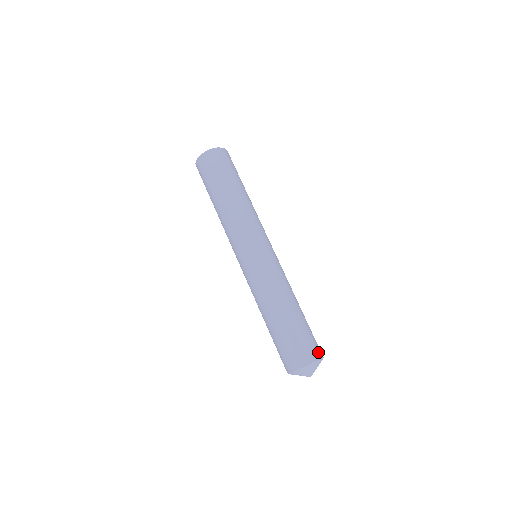
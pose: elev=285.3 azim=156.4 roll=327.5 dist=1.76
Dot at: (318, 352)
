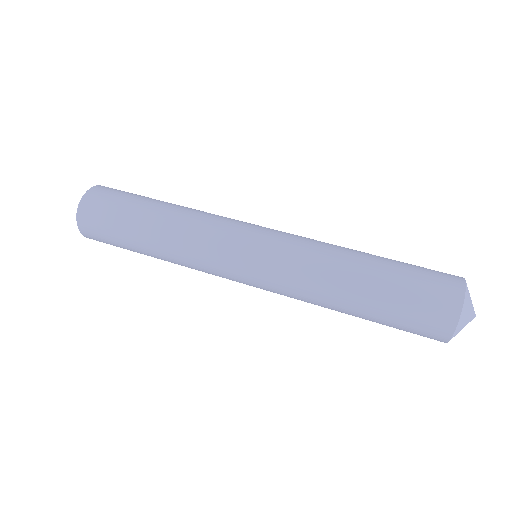
Dot at: occluded
